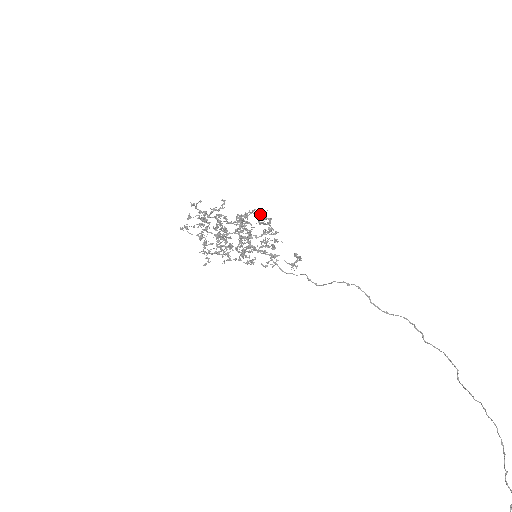
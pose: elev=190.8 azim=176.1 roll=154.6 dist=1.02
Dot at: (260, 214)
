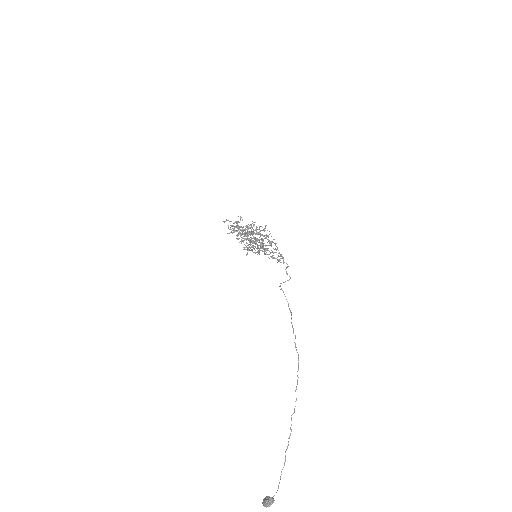
Dot at: (252, 227)
